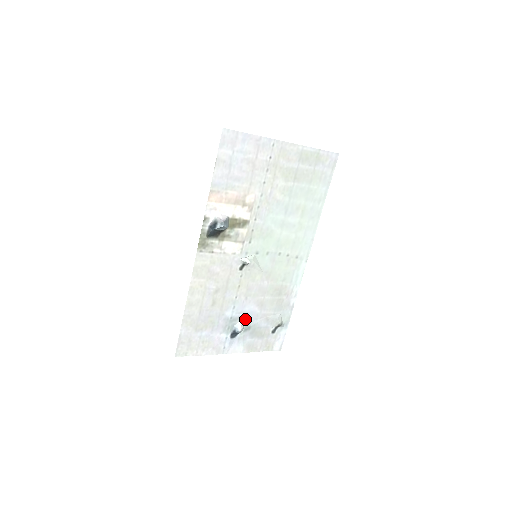
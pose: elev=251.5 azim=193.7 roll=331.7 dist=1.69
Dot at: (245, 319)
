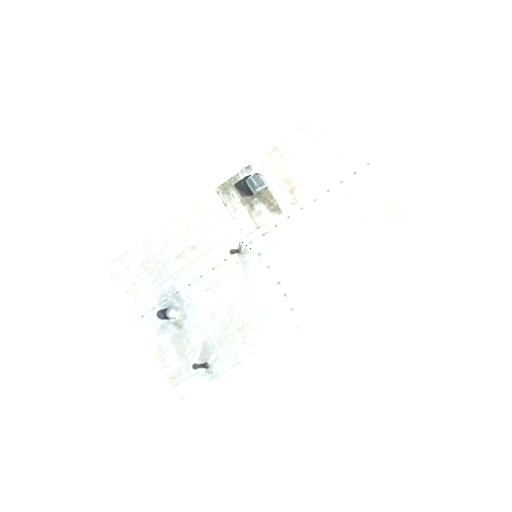
Dot at: (186, 311)
